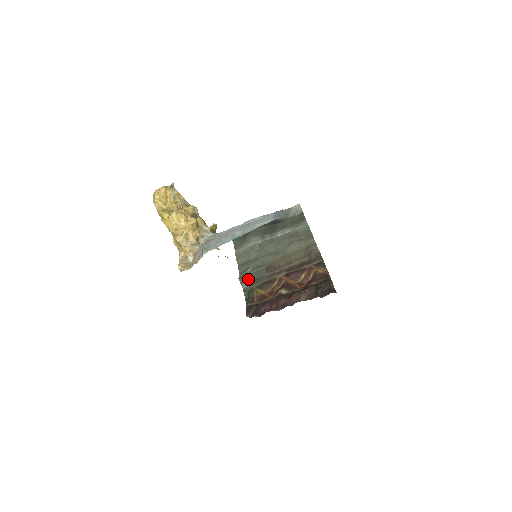
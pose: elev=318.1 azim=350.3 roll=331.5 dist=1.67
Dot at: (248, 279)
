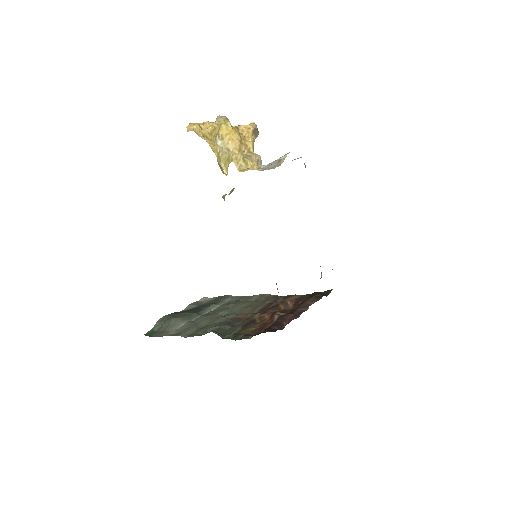
Dot at: (220, 331)
